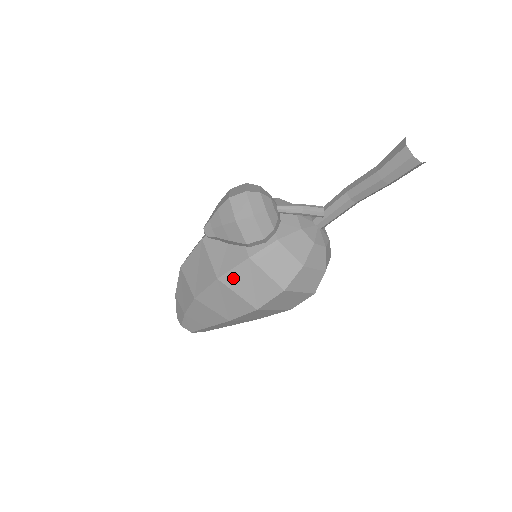
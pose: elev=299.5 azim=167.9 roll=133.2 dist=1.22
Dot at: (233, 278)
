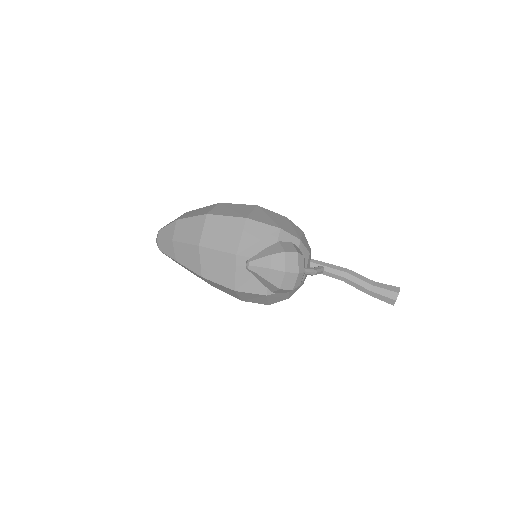
Dot at: (245, 294)
